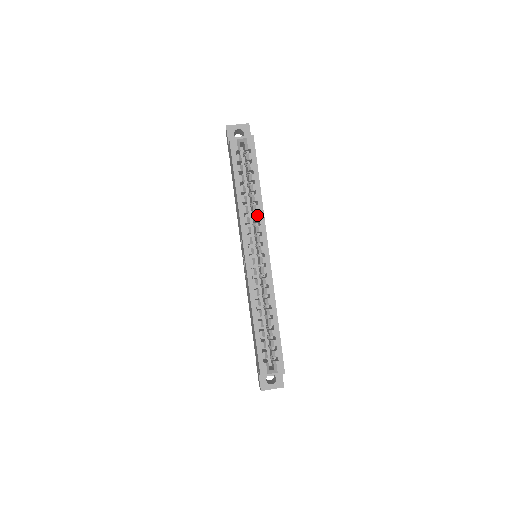
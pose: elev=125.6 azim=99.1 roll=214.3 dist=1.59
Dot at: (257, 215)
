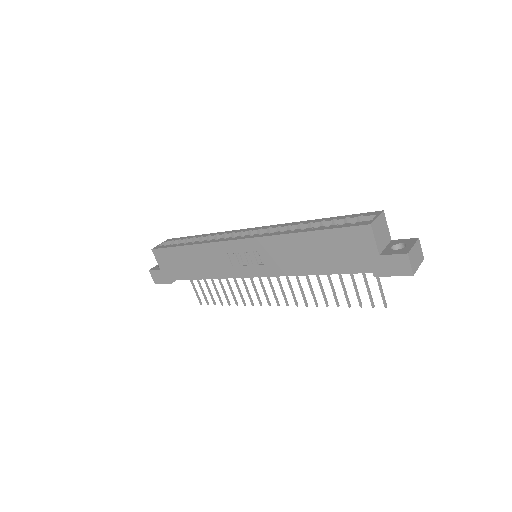
Dot at: (218, 235)
